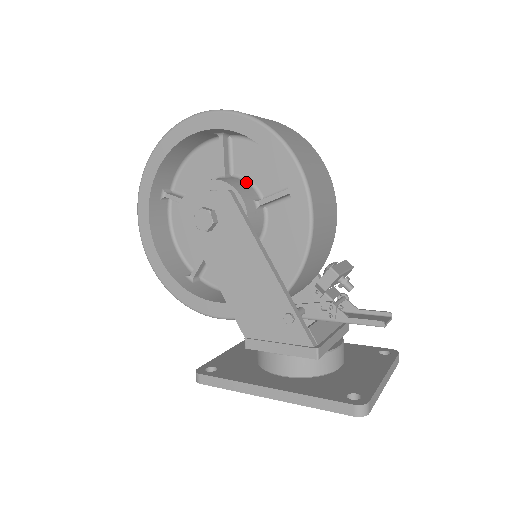
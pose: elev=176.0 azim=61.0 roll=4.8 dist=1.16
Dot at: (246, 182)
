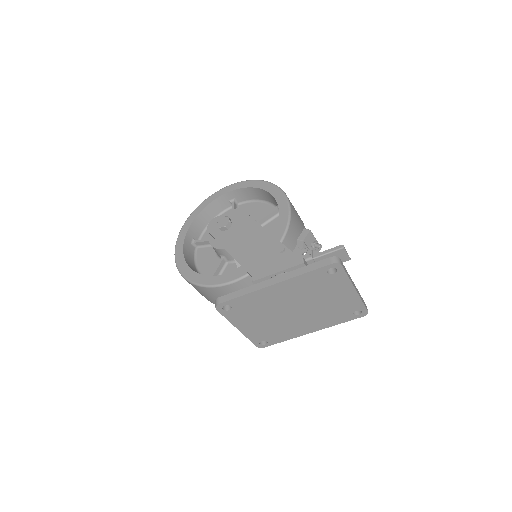
Dot at: occluded
